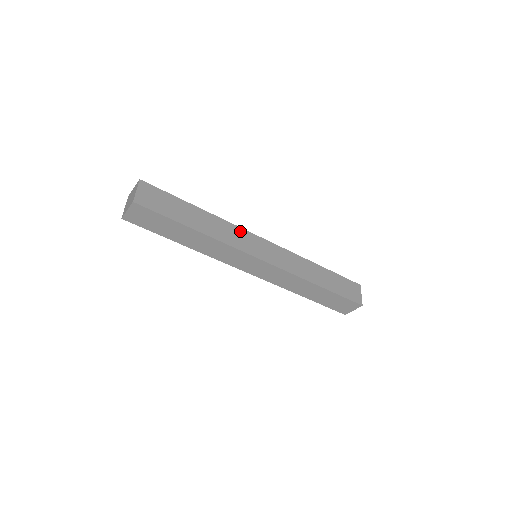
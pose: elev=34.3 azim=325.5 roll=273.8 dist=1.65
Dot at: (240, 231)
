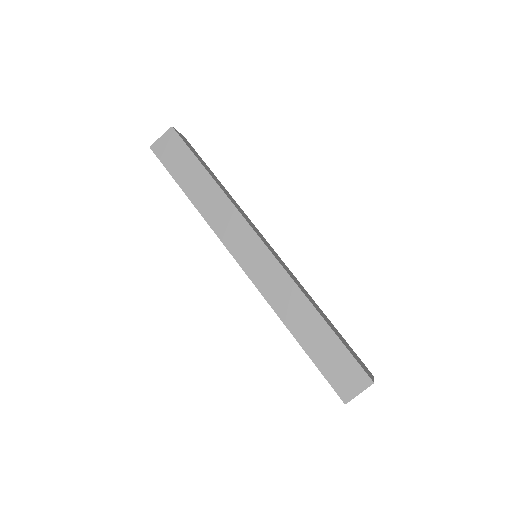
Dot at: occluded
